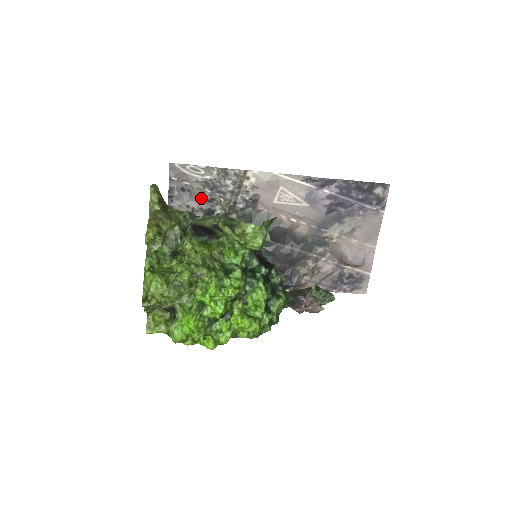
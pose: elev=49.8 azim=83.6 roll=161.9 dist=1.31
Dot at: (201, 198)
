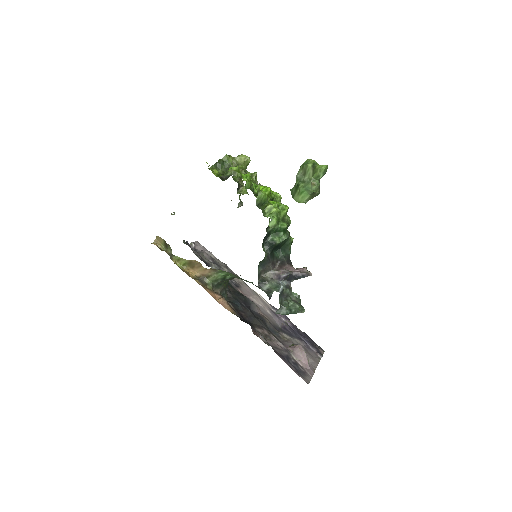
Dot at: (204, 260)
